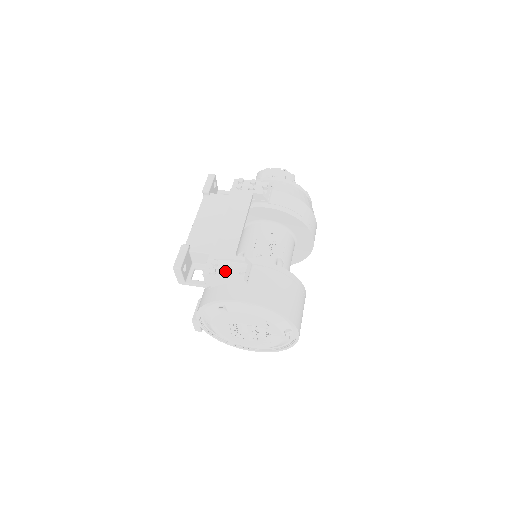
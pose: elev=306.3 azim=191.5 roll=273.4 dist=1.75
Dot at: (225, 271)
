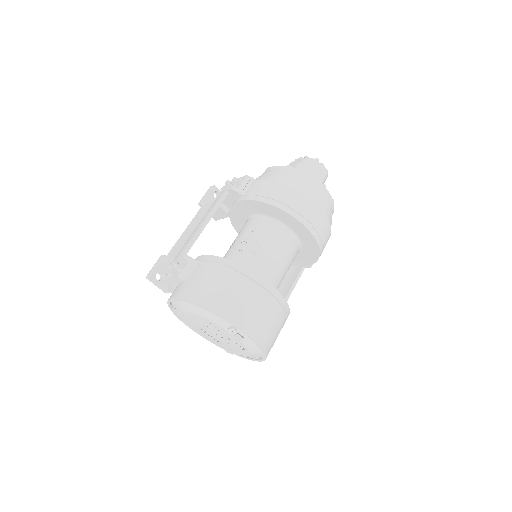
Dot at: (168, 272)
